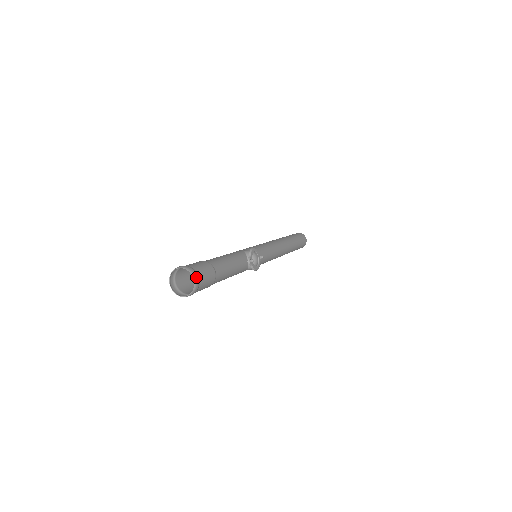
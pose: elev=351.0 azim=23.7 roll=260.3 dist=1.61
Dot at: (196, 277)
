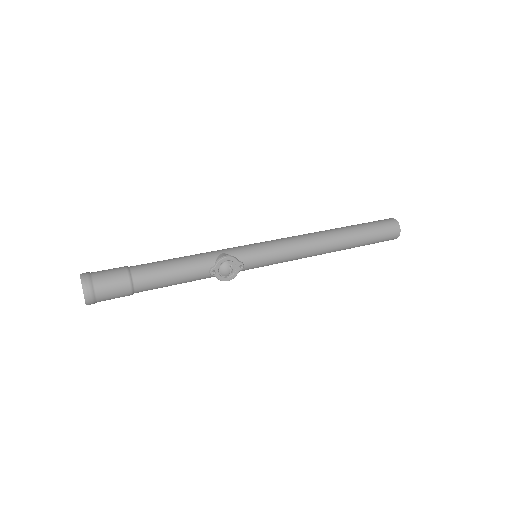
Dot at: (88, 293)
